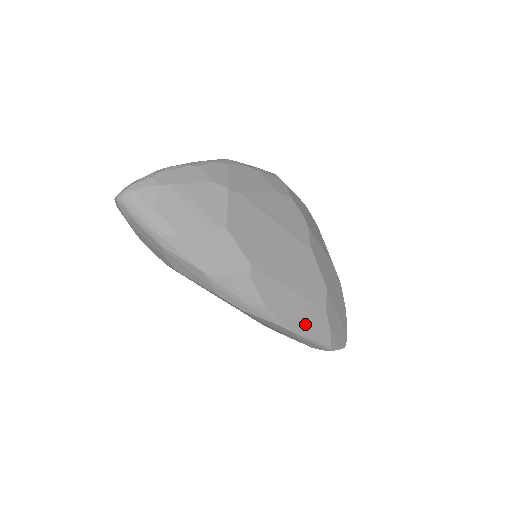
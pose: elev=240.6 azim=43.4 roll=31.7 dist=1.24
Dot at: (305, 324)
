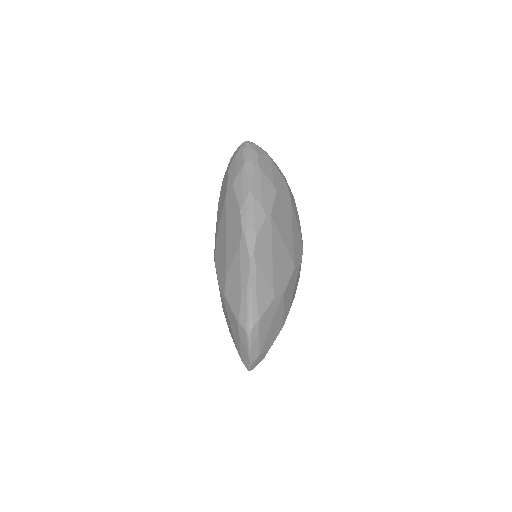
Dot at: (259, 283)
